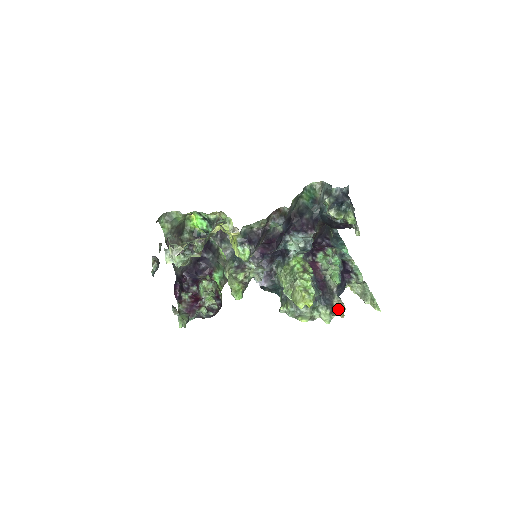
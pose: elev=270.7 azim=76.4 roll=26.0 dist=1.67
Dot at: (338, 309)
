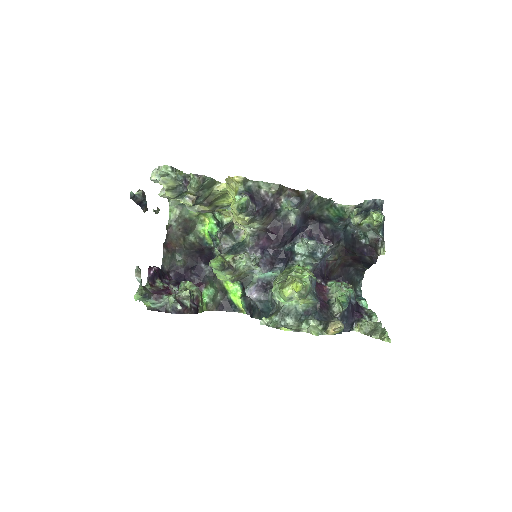
Dot at: (334, 324)
